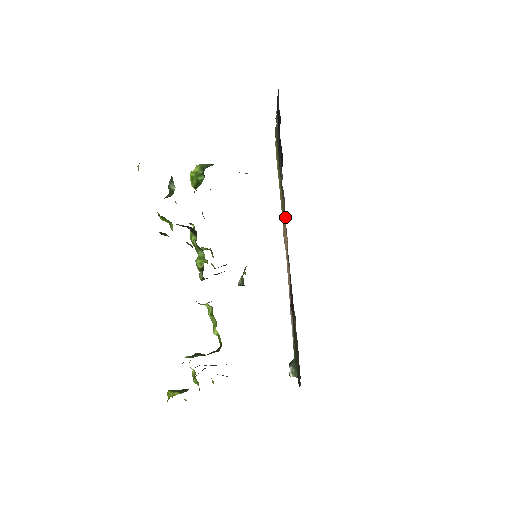
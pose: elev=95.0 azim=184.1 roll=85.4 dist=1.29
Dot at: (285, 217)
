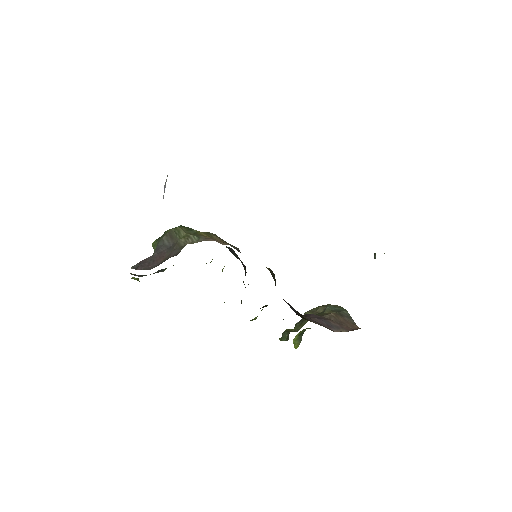
Dot at: occluded
